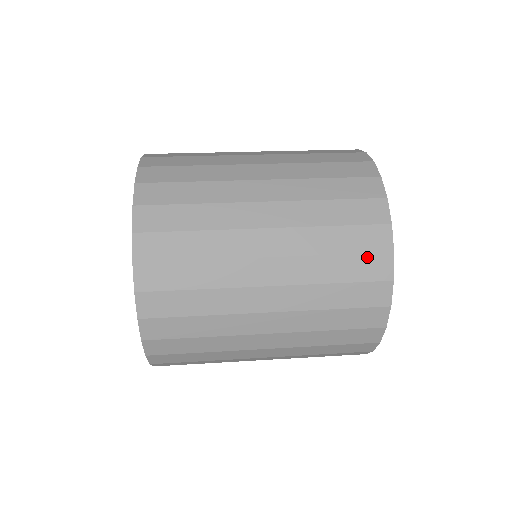
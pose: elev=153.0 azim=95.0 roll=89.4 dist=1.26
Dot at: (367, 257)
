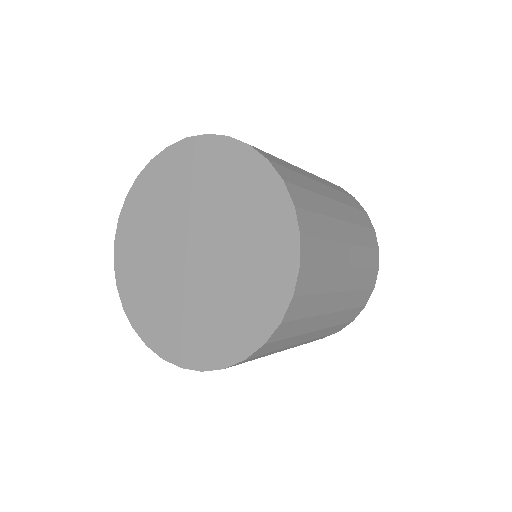
Dot at: (373, 251)
